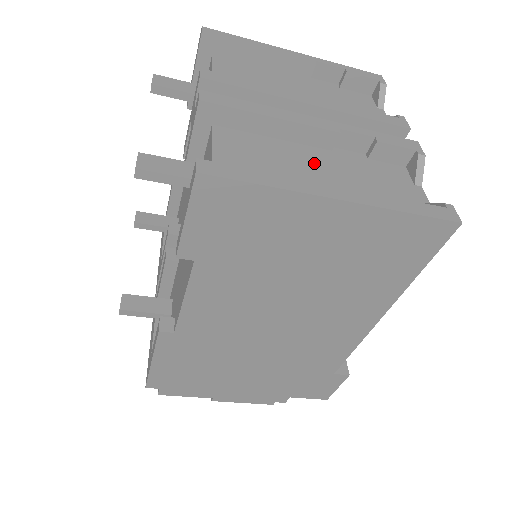
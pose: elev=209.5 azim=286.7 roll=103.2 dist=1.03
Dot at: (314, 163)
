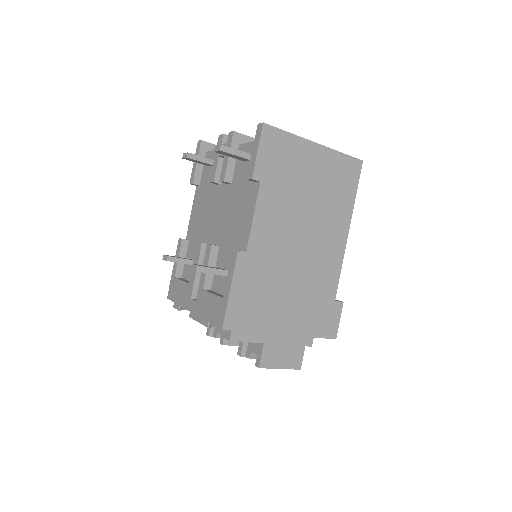
Dot at: occluded
